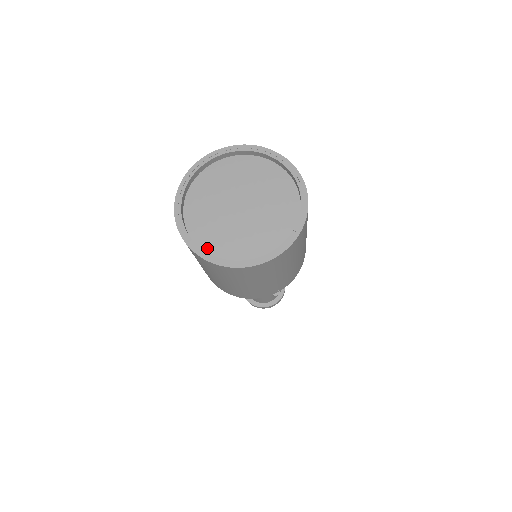
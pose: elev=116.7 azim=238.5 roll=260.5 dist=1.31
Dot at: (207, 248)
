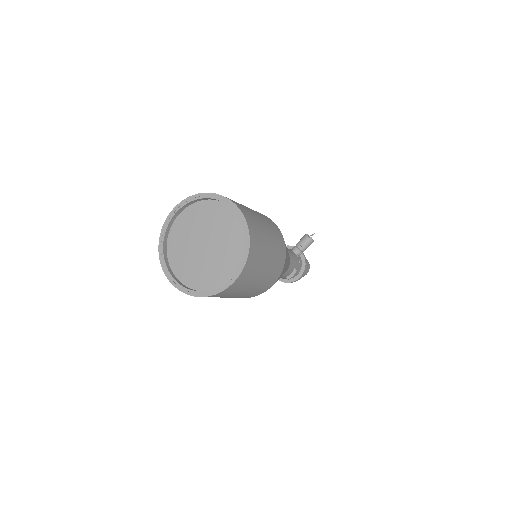
Dot at: (176, 271)
